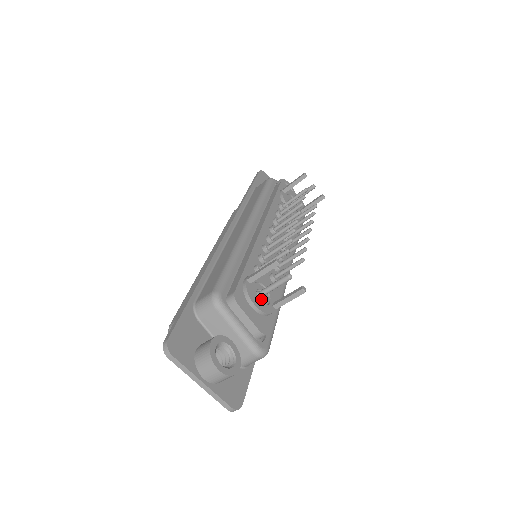
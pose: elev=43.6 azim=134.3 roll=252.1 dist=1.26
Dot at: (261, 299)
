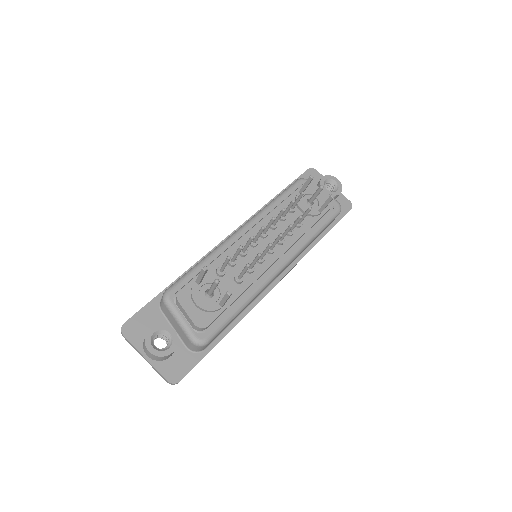
Dot at: (208, 298)
